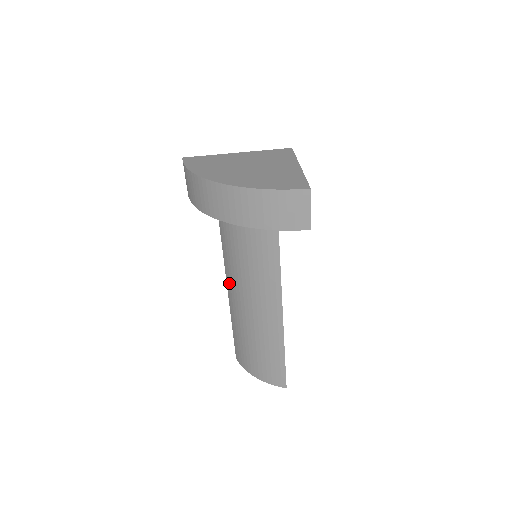
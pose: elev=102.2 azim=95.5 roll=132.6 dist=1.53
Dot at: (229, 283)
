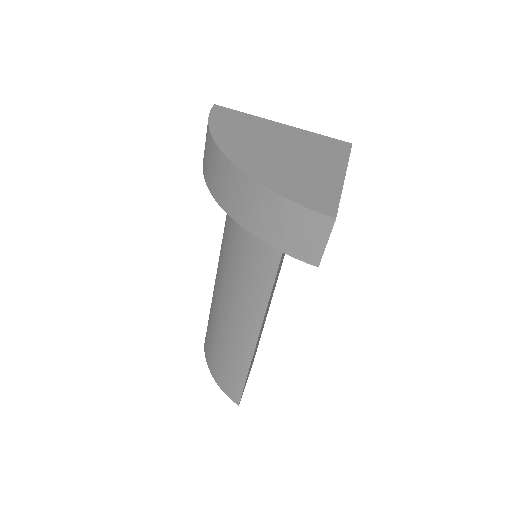
Dot at: (219, 270)
